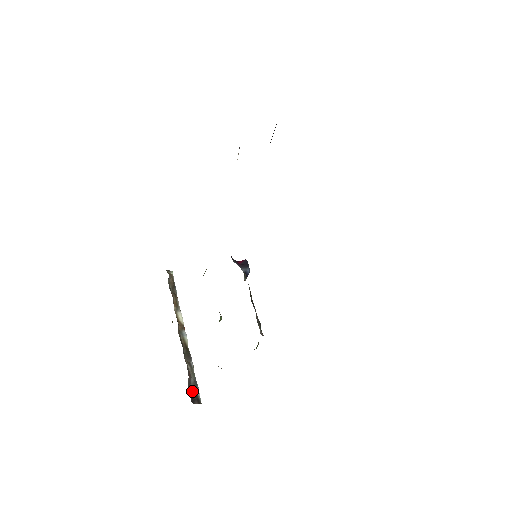
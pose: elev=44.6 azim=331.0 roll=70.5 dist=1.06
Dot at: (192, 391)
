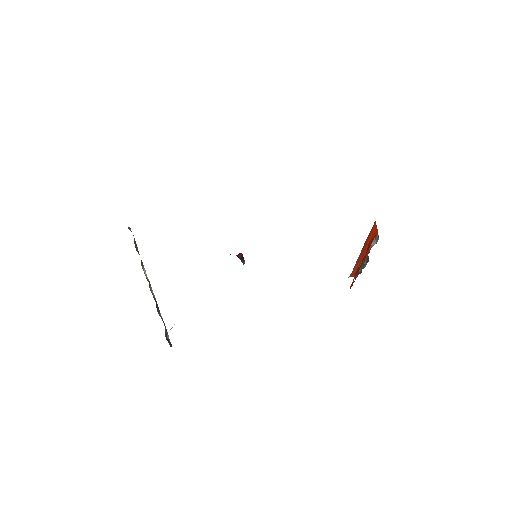
Dot at: (166, 337)
